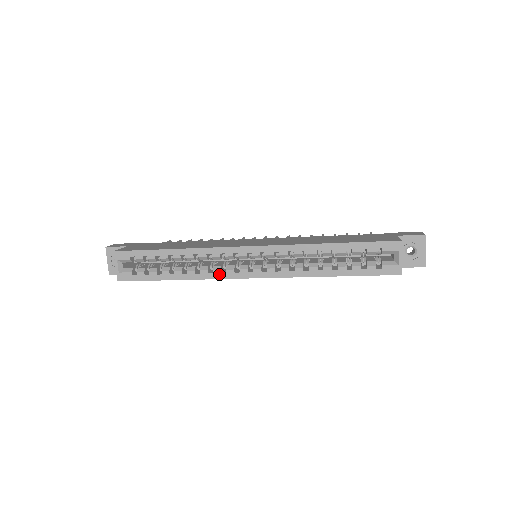
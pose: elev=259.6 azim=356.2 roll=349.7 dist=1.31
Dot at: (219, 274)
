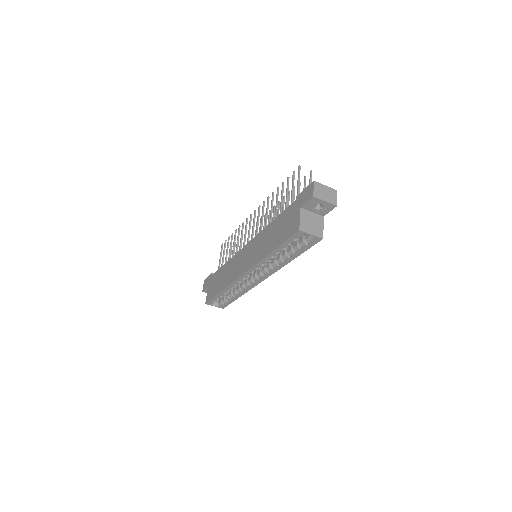
Dot at: (250, 287)
